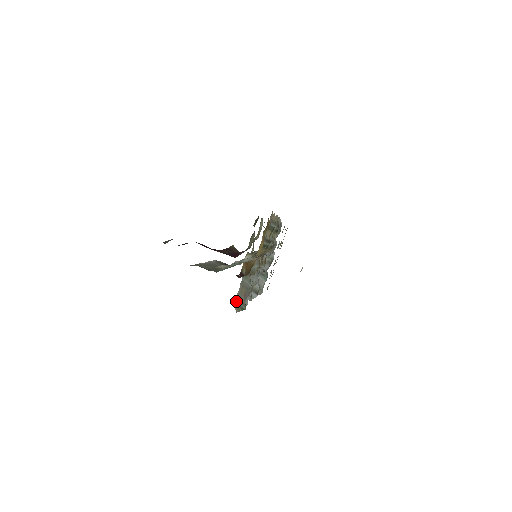
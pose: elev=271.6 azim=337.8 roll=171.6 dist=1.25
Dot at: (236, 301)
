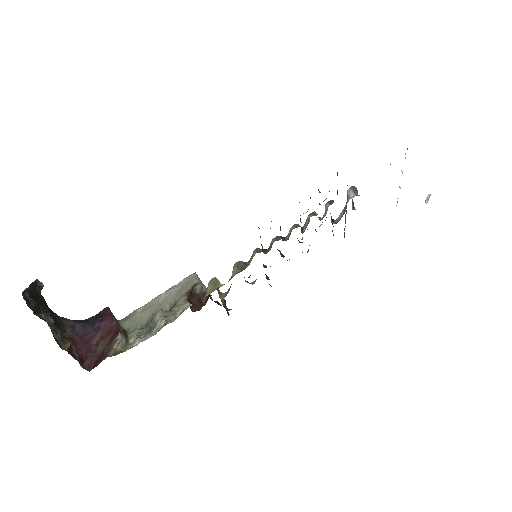
Dot at: occluded
